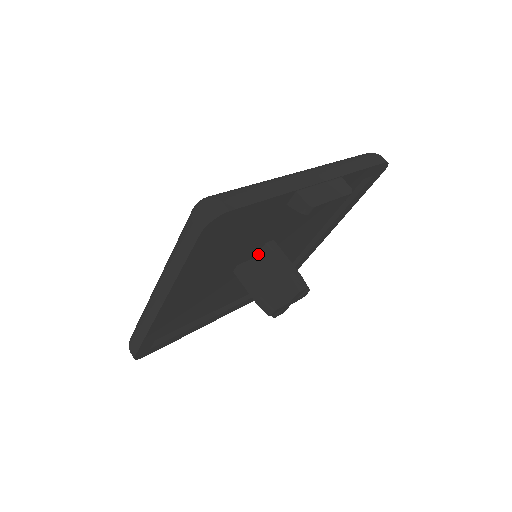
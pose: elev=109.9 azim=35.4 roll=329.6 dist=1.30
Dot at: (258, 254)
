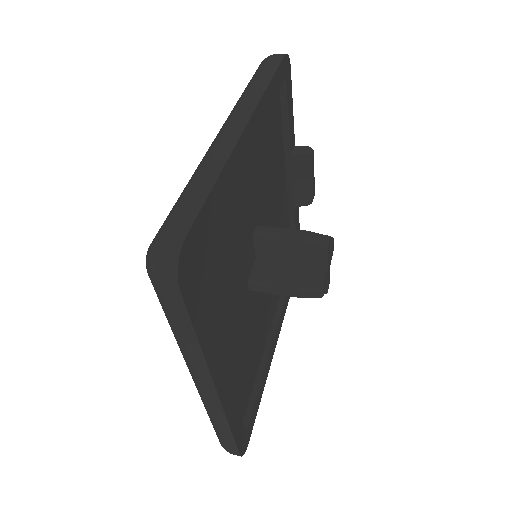
Dot at: occluded
